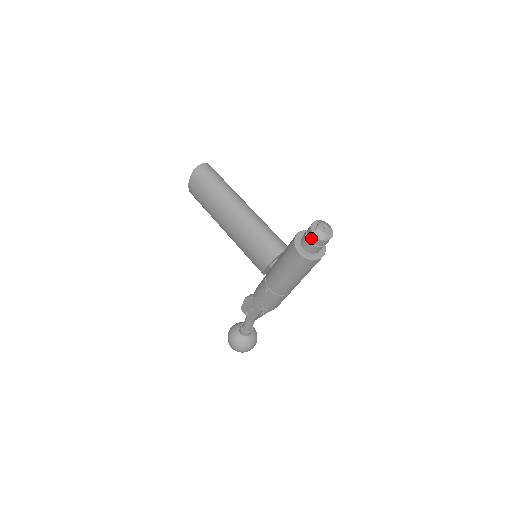
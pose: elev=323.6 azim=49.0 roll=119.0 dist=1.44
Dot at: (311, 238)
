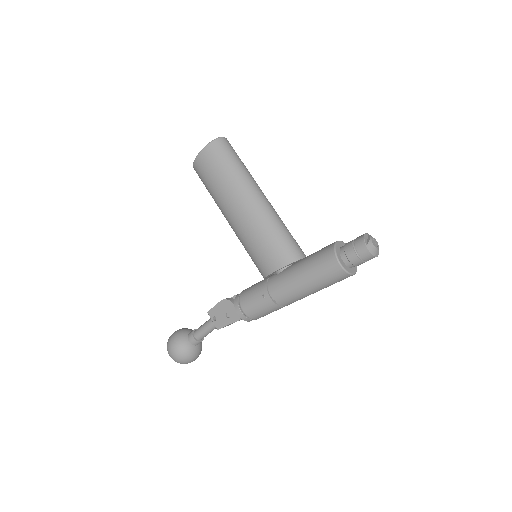
Dot at: (360, 249)
